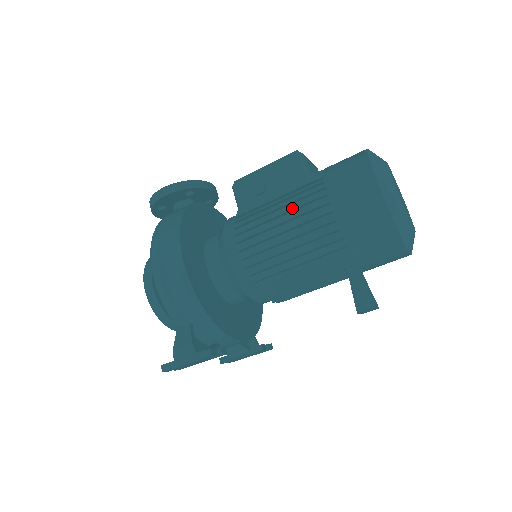
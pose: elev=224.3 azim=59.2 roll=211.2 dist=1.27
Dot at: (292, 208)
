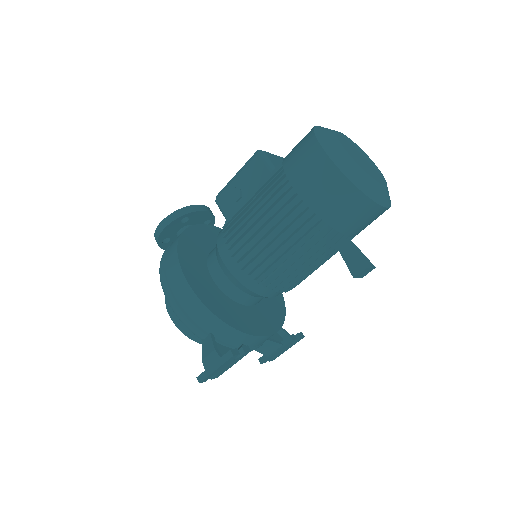
Dot at: (263, 202)
